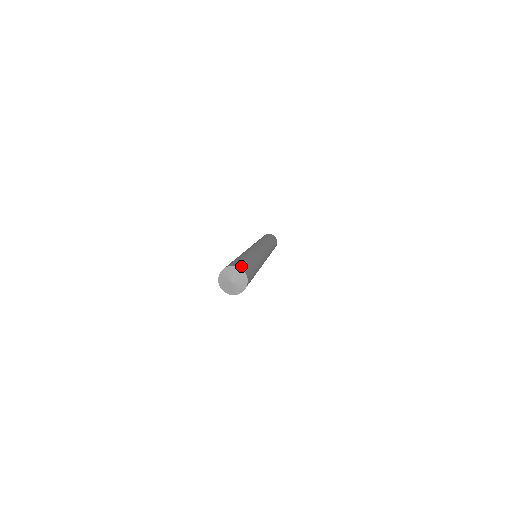
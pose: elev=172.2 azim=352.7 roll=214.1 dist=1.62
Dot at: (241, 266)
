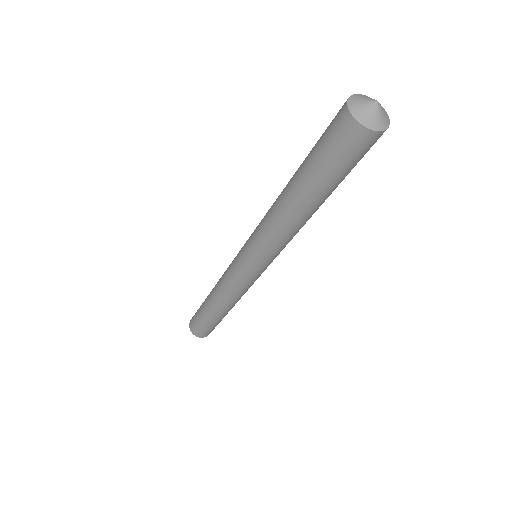
Dot at: occluded
